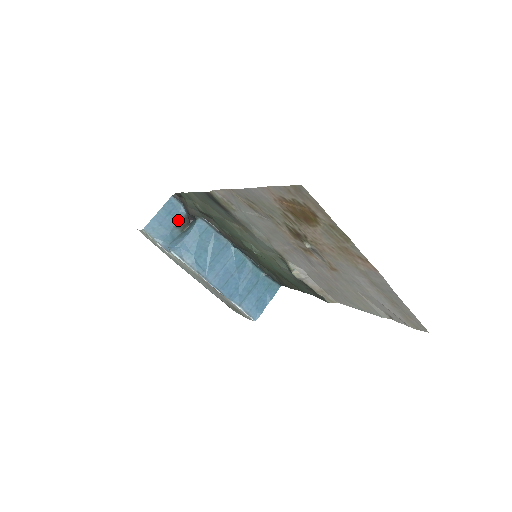
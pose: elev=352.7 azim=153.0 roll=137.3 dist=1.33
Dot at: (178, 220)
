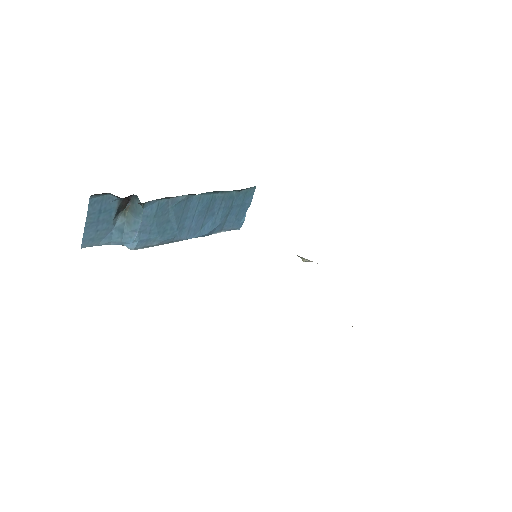
Dot at: (114, 210)
